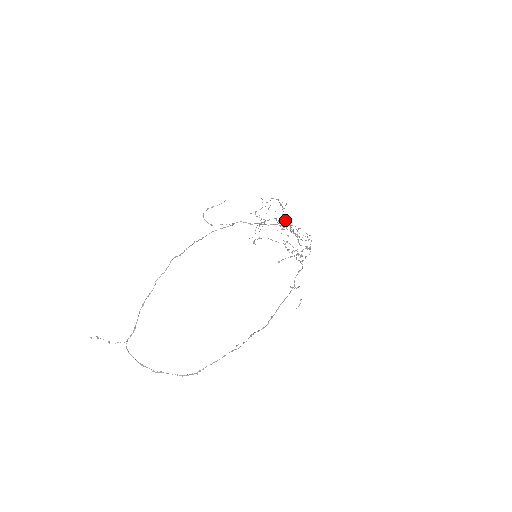
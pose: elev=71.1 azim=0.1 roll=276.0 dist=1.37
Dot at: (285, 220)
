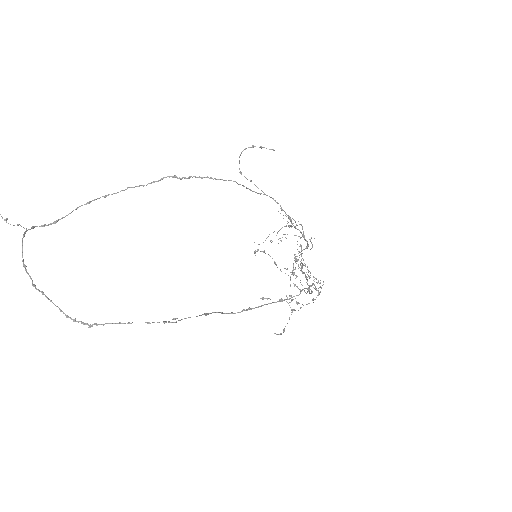
Dot at: occluded
